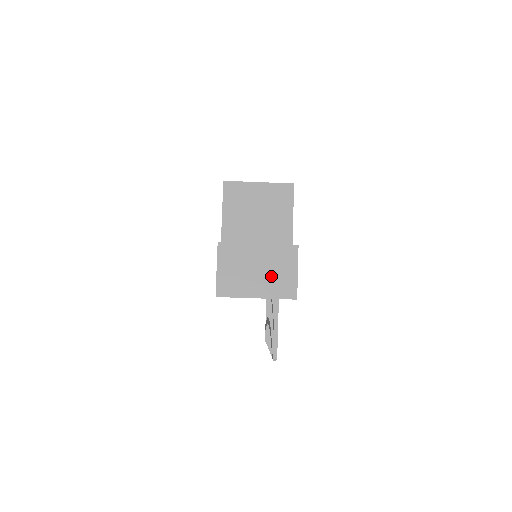
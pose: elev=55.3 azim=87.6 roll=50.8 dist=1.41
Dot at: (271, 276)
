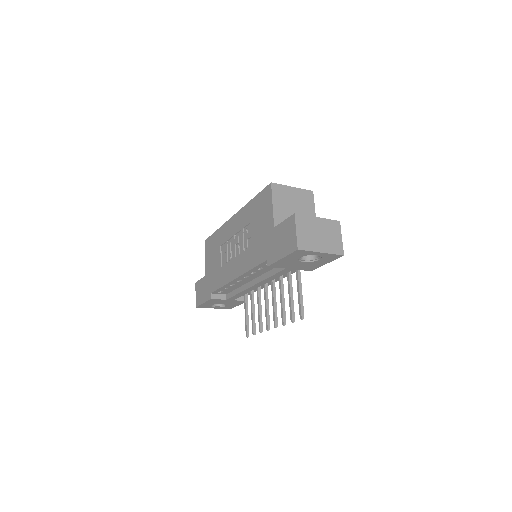
Dot at: (328, 239)
